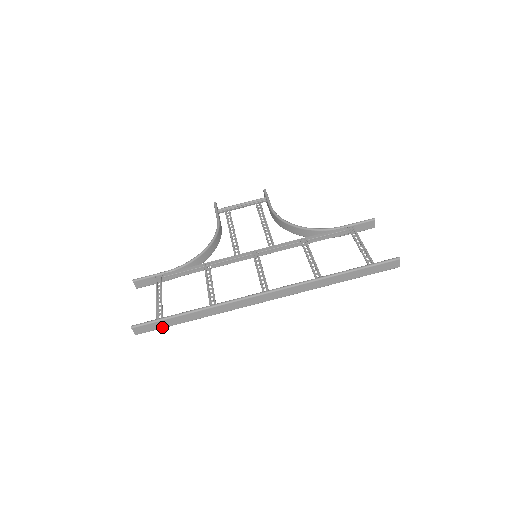
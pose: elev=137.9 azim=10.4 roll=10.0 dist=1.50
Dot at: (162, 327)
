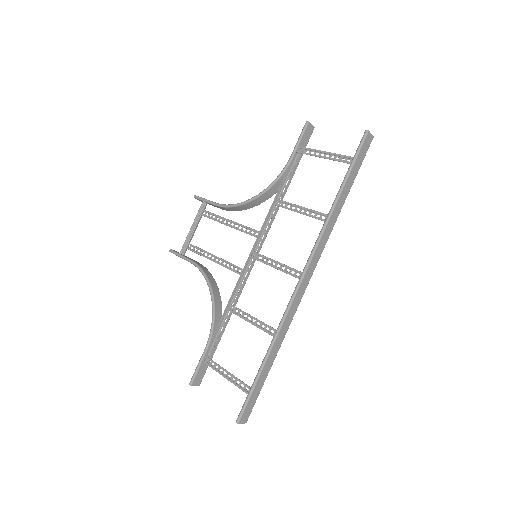
Dot at: (258, 394)
